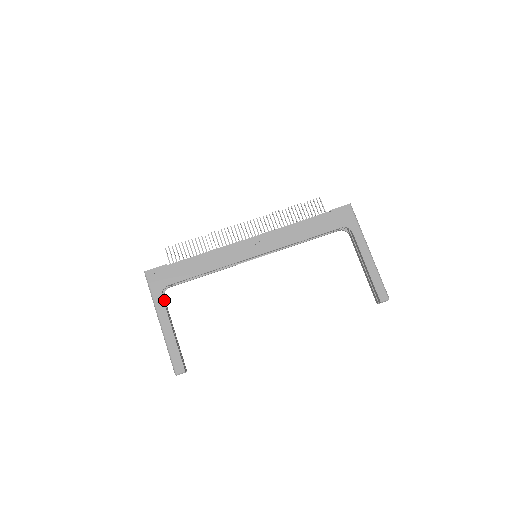
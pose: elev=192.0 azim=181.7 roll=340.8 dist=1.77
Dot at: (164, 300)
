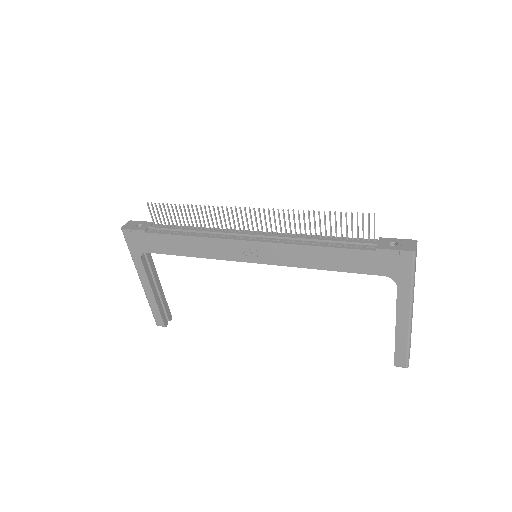
Dot at: (147, 258)
